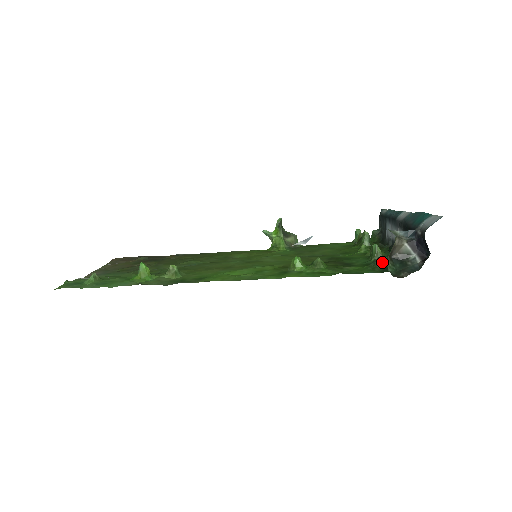
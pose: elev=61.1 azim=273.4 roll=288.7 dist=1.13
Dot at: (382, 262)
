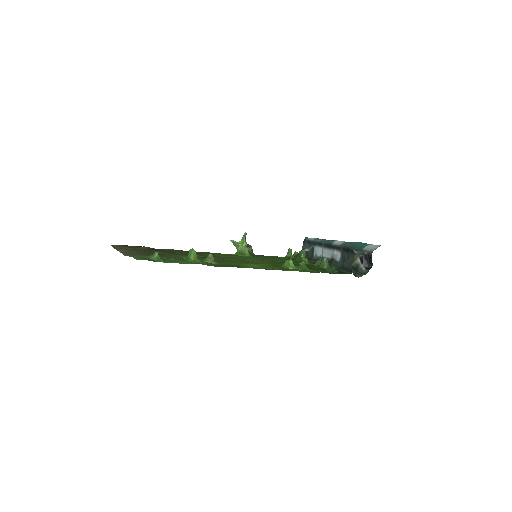
Dot at: occluded
